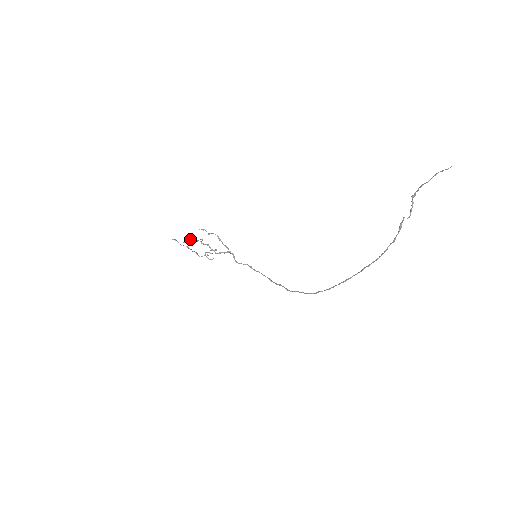
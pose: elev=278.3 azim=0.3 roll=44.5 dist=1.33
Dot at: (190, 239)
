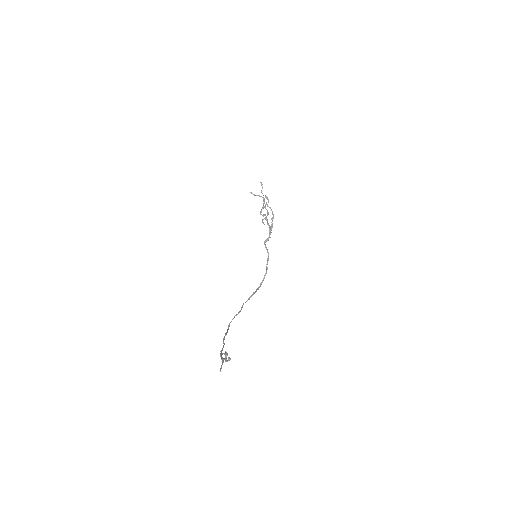
Dot at: occluded
